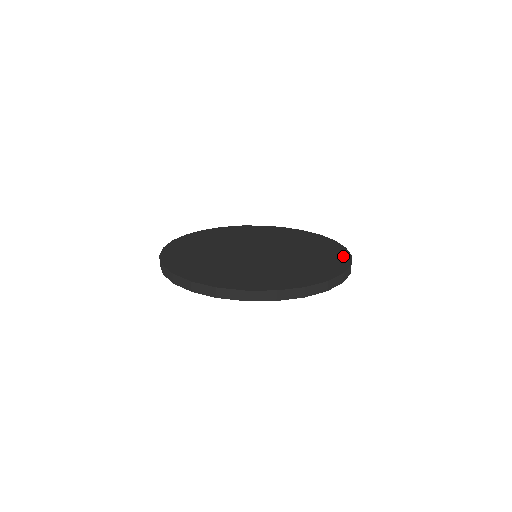
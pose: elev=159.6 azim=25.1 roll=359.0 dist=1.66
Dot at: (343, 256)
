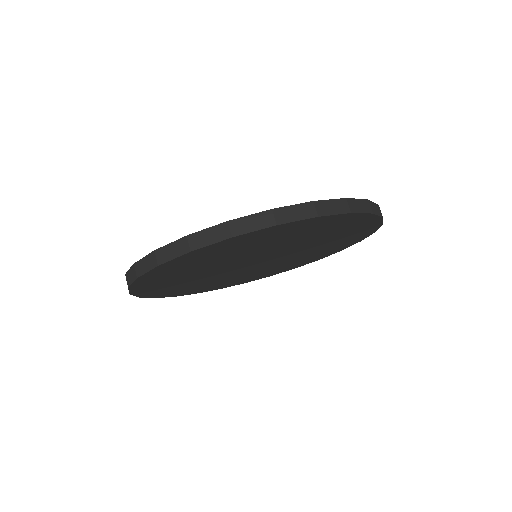
Dot at: occluded
